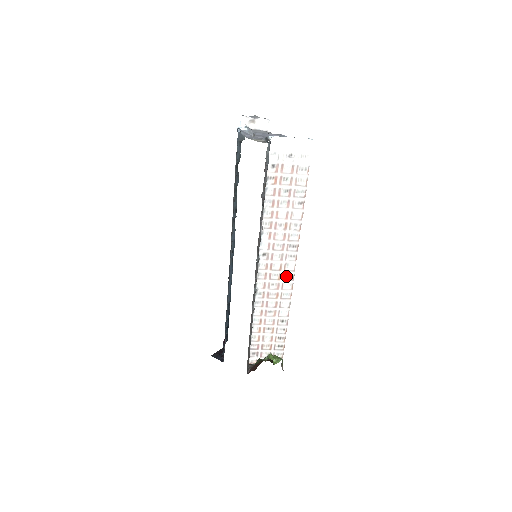
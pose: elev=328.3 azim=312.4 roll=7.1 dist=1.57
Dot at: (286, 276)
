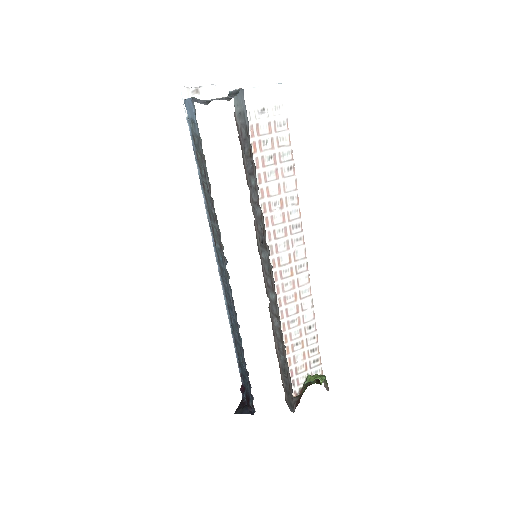
Dot at: (298, 268)
